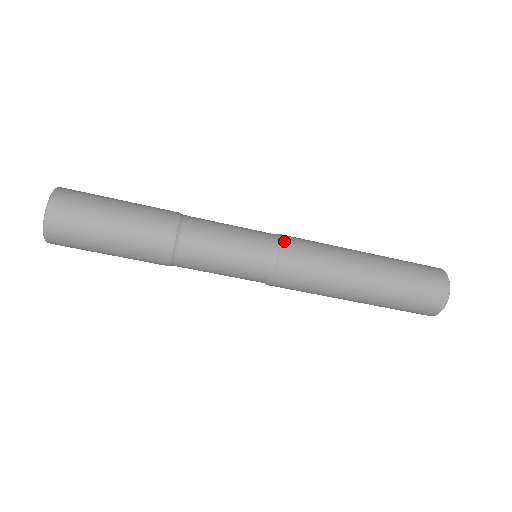
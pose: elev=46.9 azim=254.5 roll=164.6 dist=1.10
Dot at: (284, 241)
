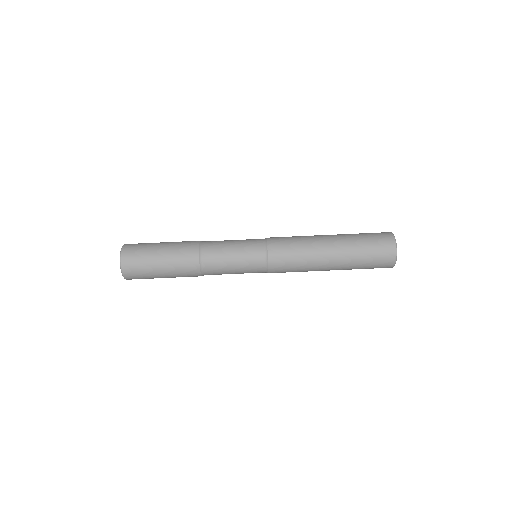
Dot at: (270, 243)
